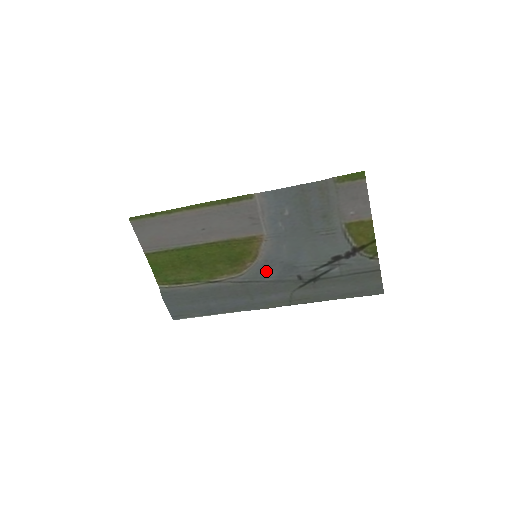
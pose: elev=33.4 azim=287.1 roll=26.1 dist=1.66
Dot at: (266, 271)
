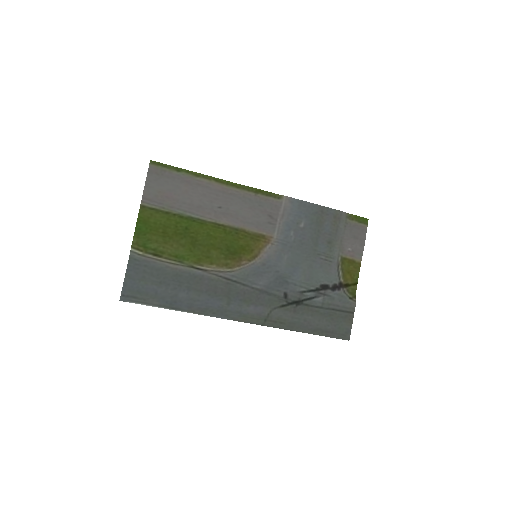
Dot at: (258, 276)
